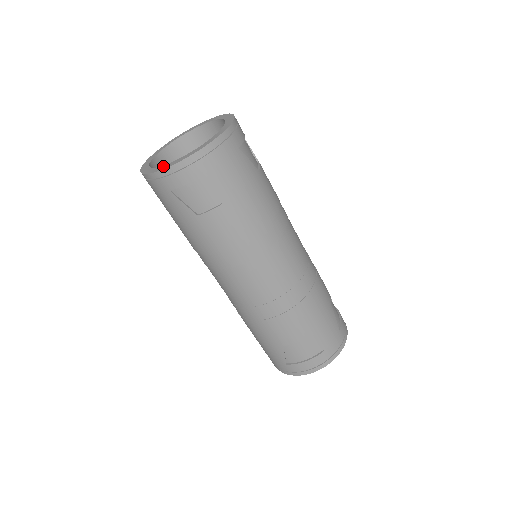
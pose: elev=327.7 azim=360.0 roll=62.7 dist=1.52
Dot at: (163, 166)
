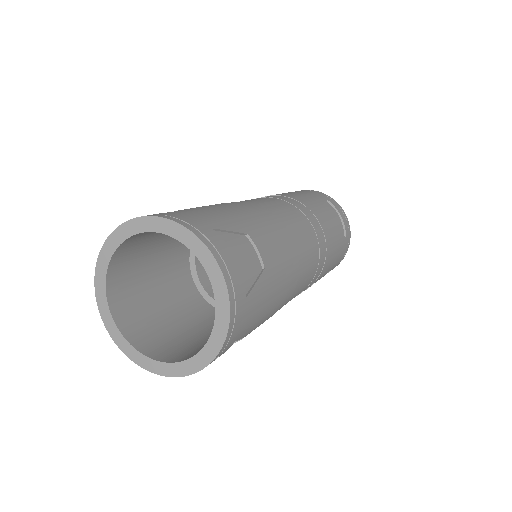
Dot at: (165, 367)
